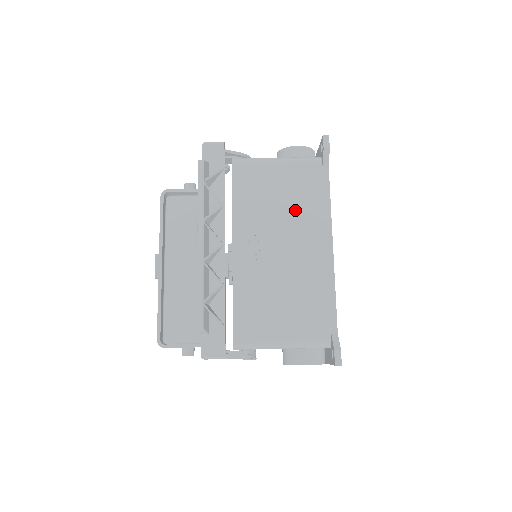
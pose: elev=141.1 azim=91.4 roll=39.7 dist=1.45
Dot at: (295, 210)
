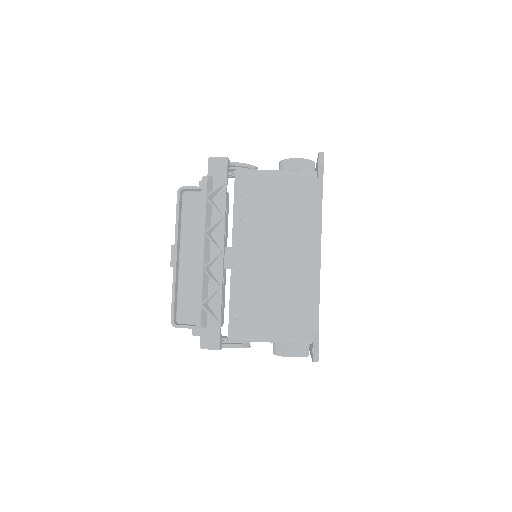
Dot at: (289, 221)
